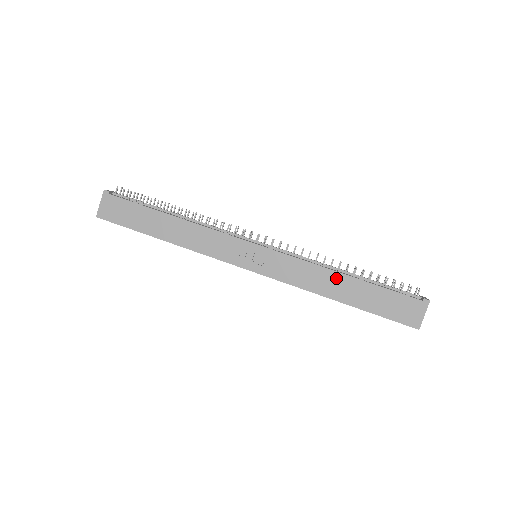
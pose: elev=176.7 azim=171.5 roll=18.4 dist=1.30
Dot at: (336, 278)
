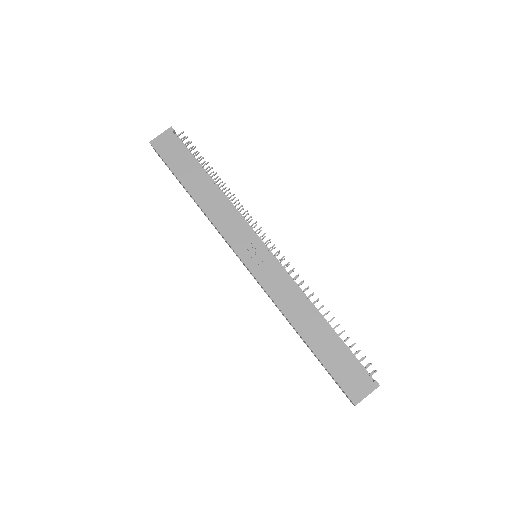
Dot at: (312, 315)
